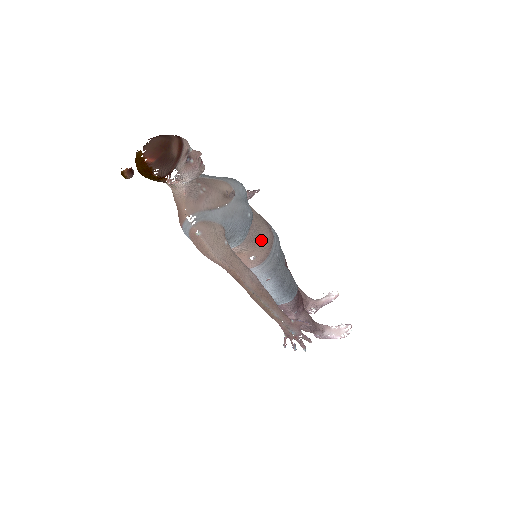
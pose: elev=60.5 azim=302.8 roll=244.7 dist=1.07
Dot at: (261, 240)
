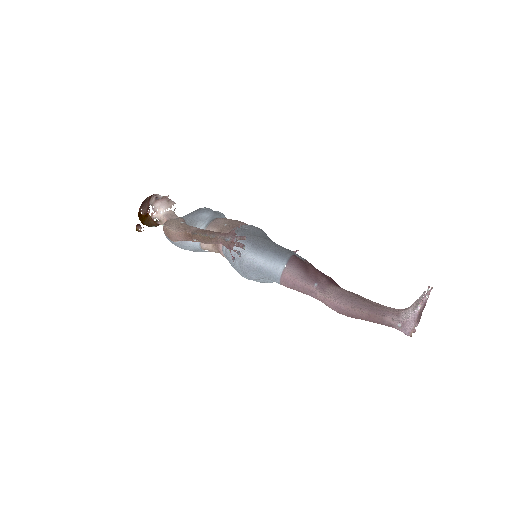
Dot at: (228, 224)
